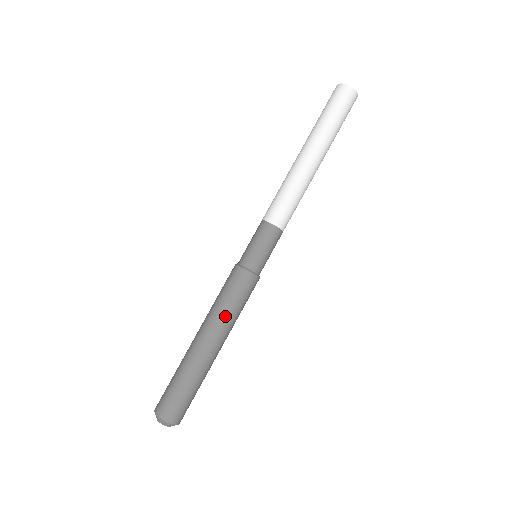
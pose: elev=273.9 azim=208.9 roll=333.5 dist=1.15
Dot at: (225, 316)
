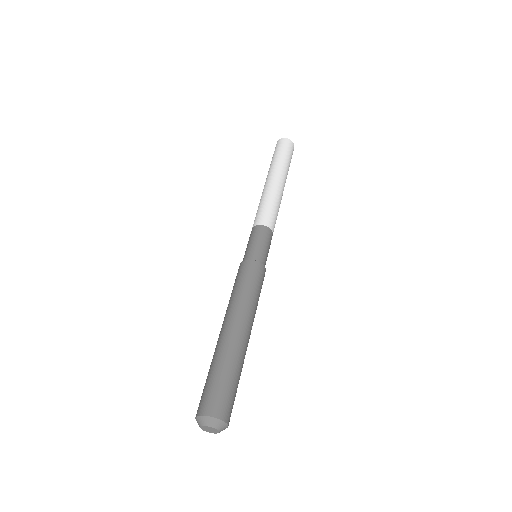
Dot at: (242, 299)
